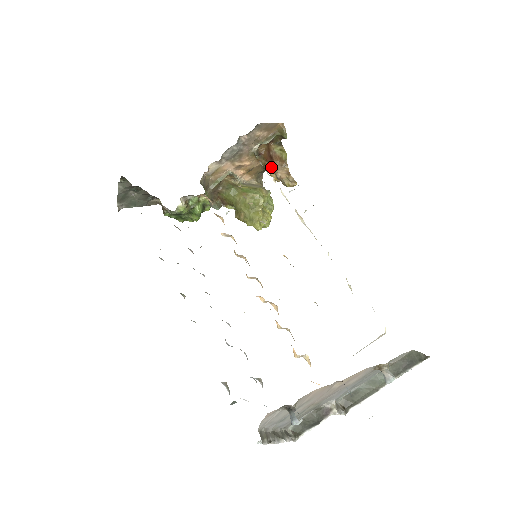
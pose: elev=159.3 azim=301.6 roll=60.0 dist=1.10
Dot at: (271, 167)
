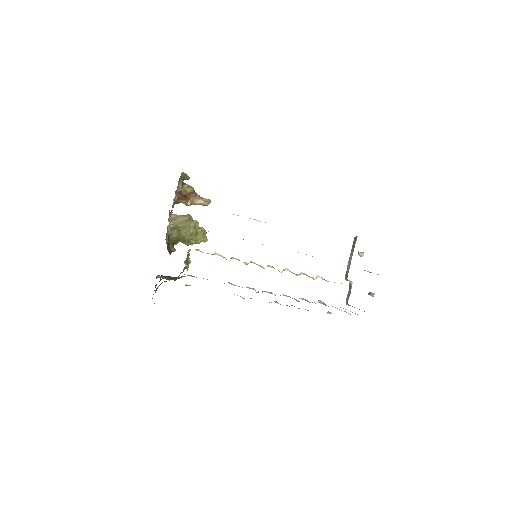
Dot at: (187, 201)
